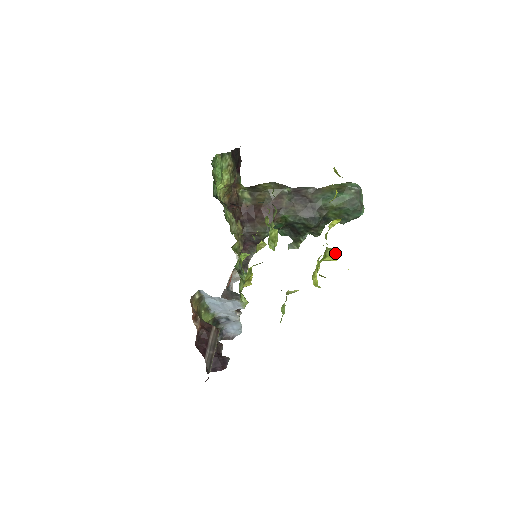
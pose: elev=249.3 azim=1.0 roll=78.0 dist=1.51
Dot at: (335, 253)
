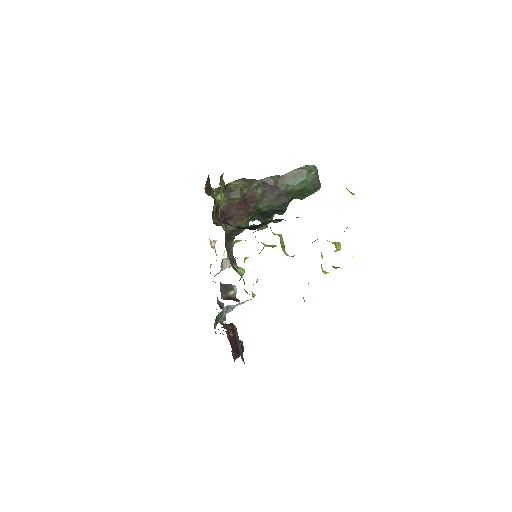
Dot at: (339, 245)
